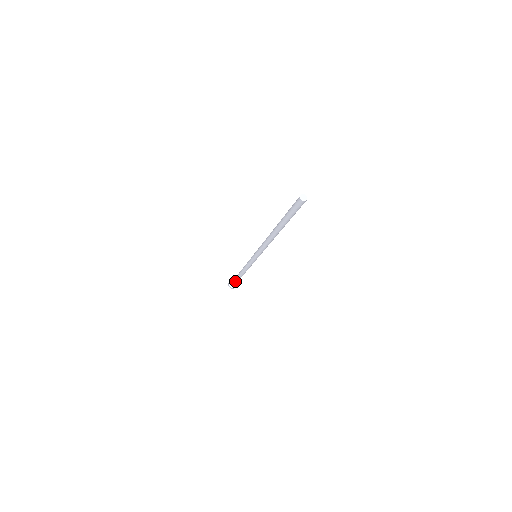
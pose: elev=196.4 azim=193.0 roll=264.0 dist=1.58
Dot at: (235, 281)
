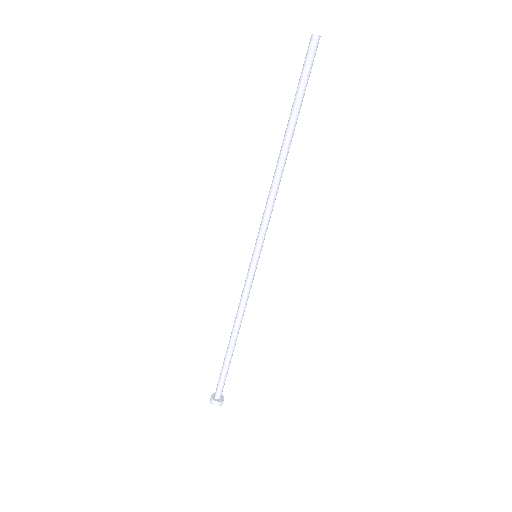
Dot at: (223, 376)
